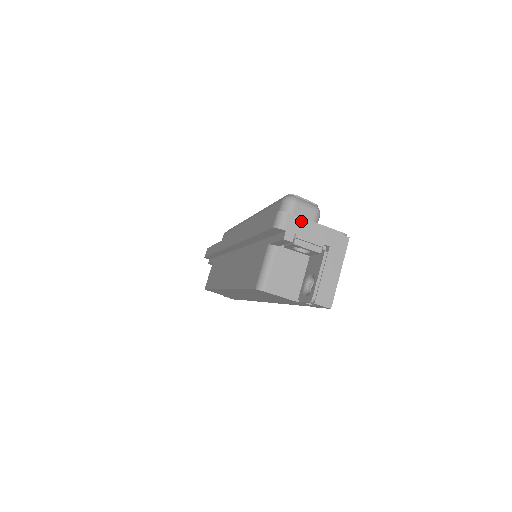
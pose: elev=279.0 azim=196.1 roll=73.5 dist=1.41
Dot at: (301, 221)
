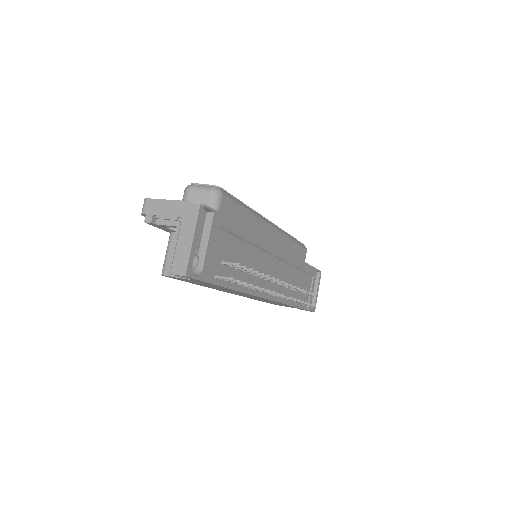
Dot at: (158, 202)
